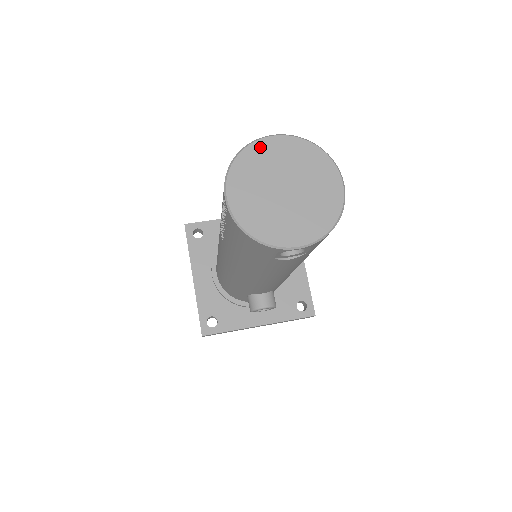
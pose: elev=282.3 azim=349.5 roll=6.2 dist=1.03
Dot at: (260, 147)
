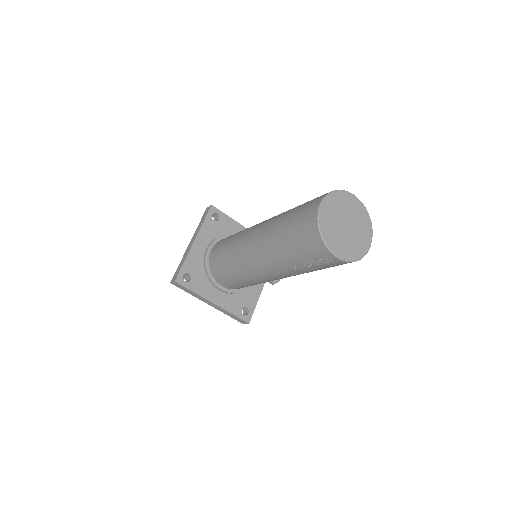
Dot at: (323, 218)
